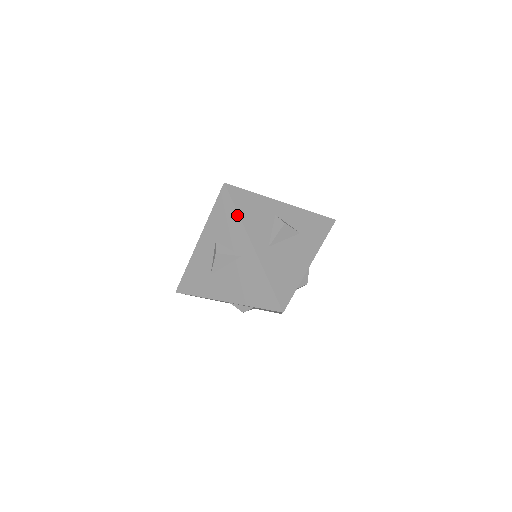
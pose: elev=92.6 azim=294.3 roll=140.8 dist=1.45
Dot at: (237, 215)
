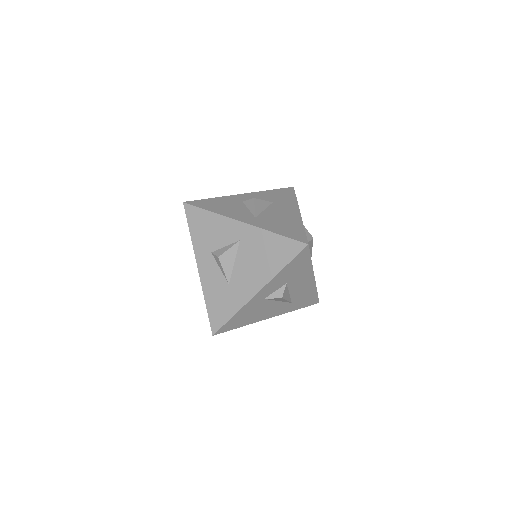
Dot at: (211, 214)
